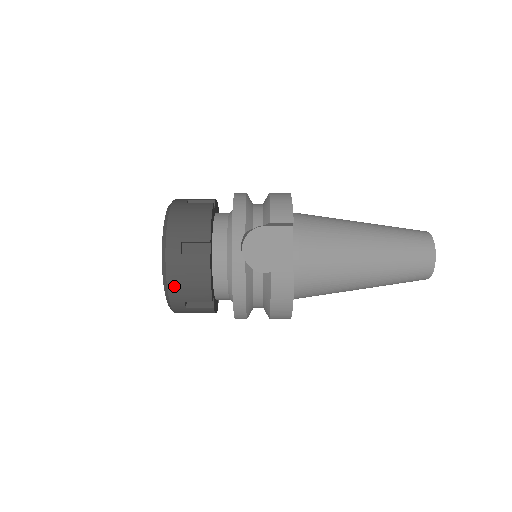
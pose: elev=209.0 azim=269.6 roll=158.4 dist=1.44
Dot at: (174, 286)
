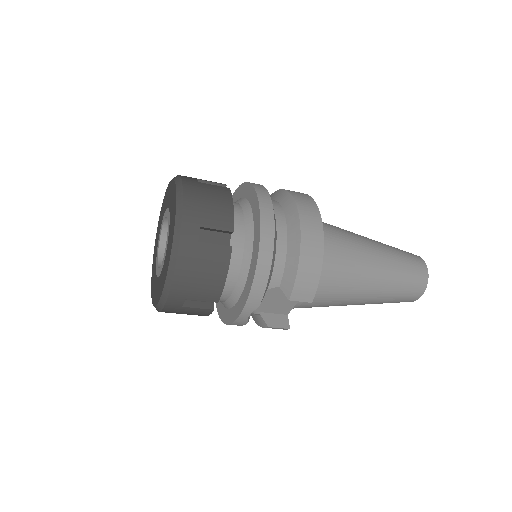
Dot at: occluded
